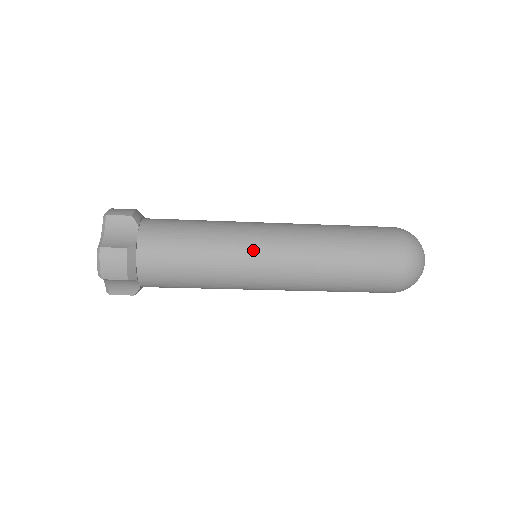
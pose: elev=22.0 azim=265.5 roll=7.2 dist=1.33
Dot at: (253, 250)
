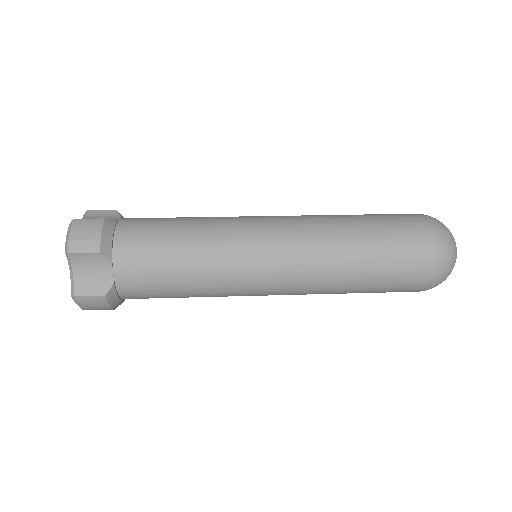
Dot at: (252, 282)
